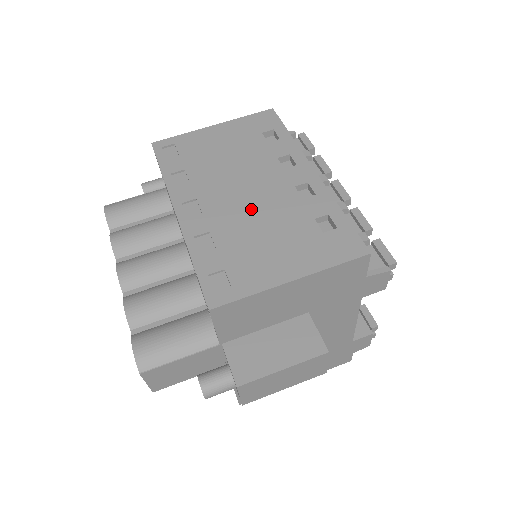
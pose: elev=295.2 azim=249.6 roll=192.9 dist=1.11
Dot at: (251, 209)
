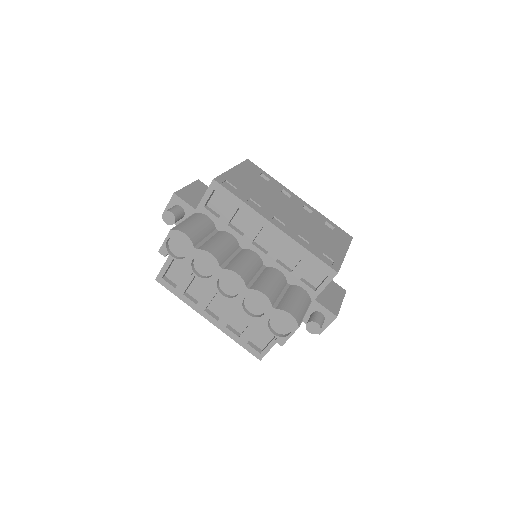
Dot at: (301, 221)
